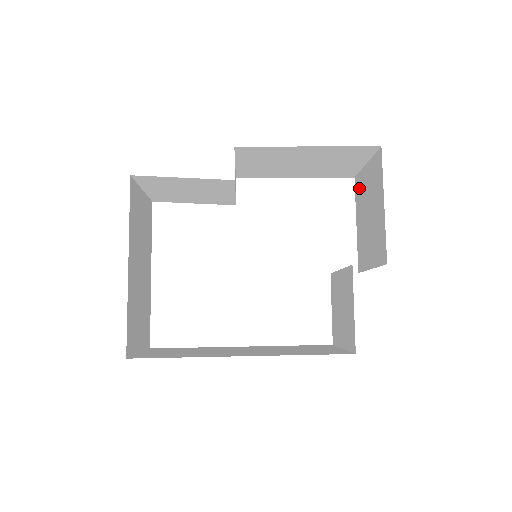
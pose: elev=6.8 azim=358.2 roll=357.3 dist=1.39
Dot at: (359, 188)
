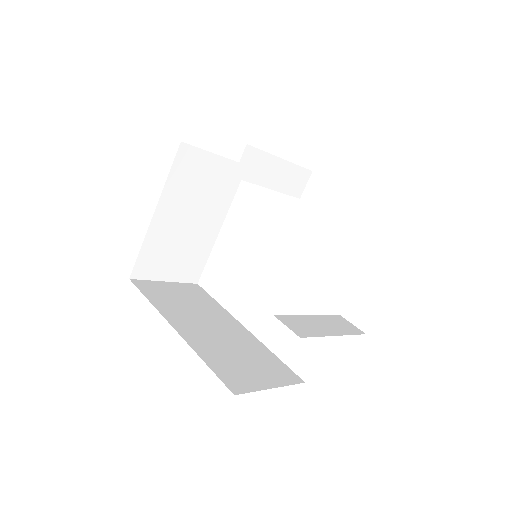
Dot at: occluded
